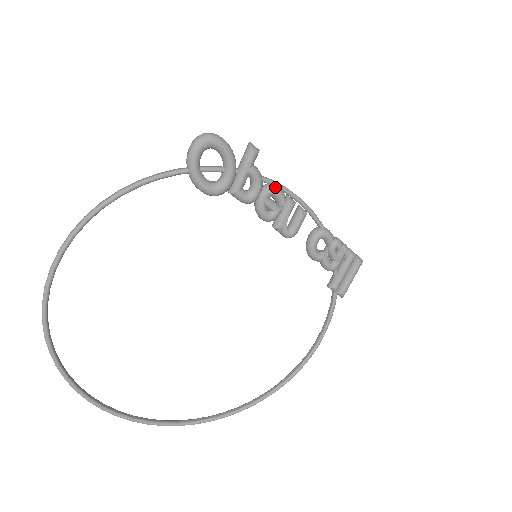
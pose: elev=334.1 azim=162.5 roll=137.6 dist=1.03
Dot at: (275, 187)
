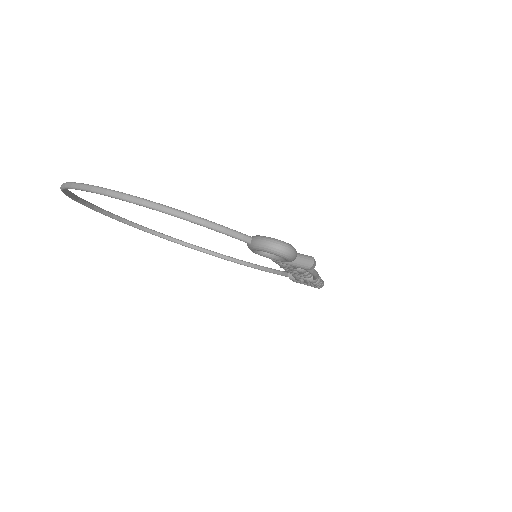
Dot at: (304, 271)
